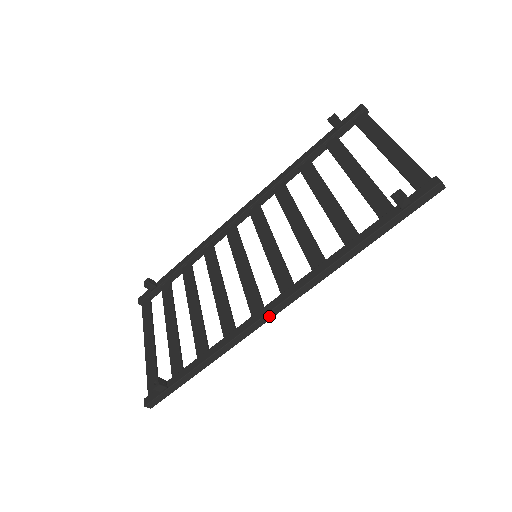
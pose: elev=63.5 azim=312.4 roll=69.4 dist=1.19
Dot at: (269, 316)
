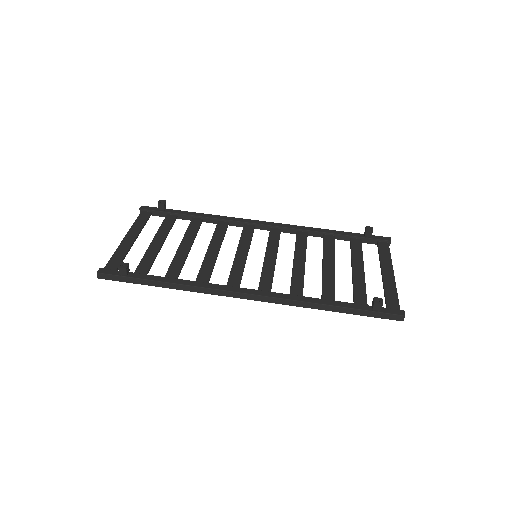
Dot at: (239, 295)
